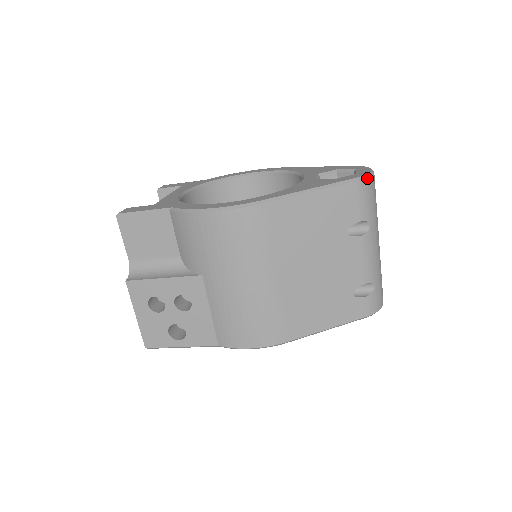
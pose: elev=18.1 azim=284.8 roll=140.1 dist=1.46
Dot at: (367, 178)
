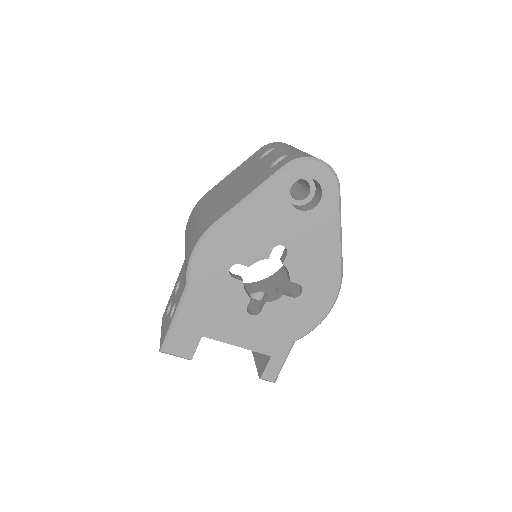
Dot at: (271, 143)
